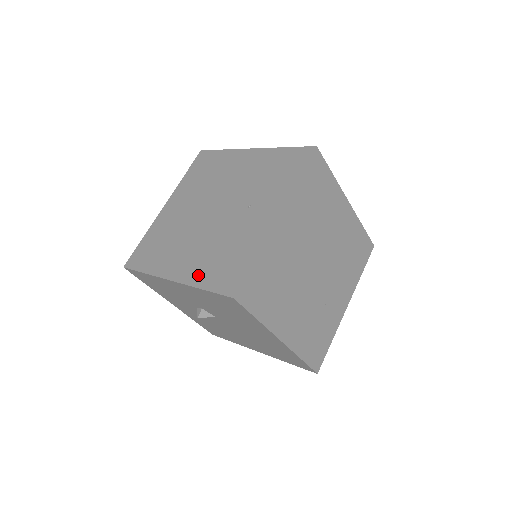
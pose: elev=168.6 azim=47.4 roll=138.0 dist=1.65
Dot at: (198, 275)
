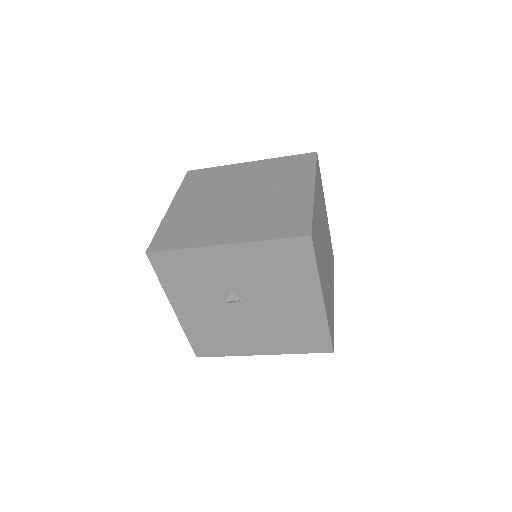
Dot at: (257, 233)
